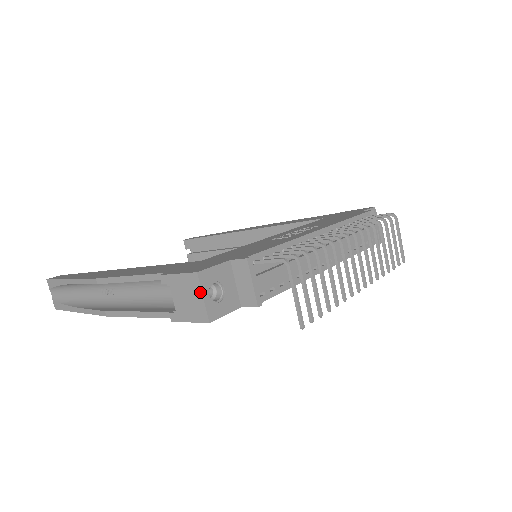
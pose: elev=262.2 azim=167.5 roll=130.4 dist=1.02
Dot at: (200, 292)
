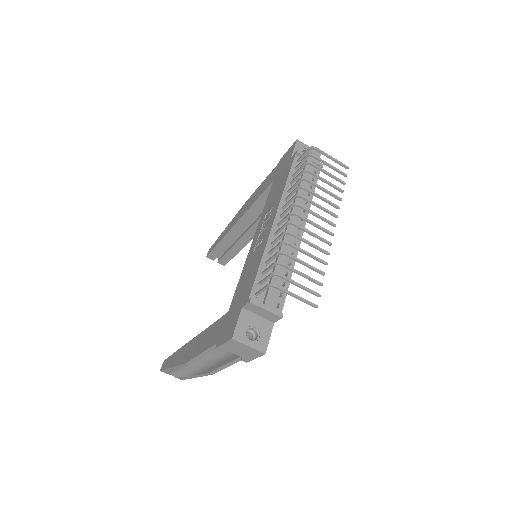
Dot at: (244, 345)
